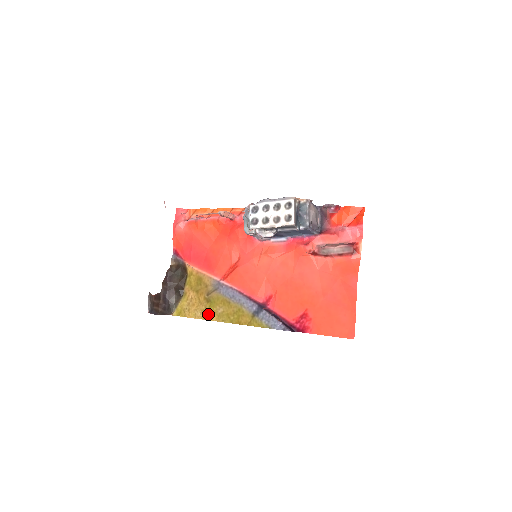
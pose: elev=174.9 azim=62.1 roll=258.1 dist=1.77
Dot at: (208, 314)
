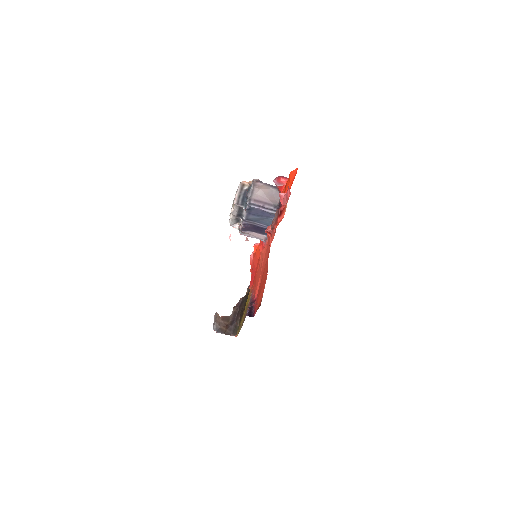
Dot at: (241, 325)
